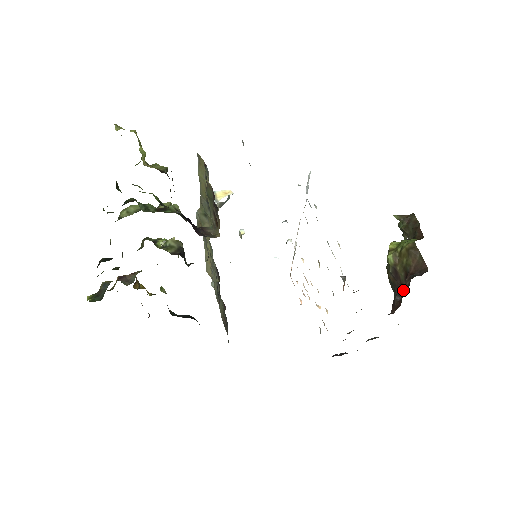
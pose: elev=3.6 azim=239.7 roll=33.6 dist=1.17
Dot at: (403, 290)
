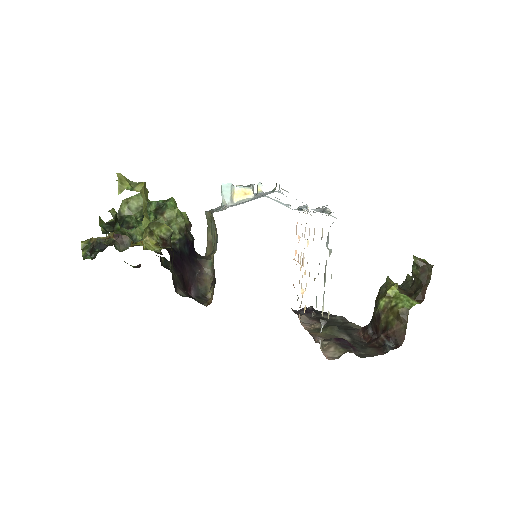
Dot at: (377, 332)
